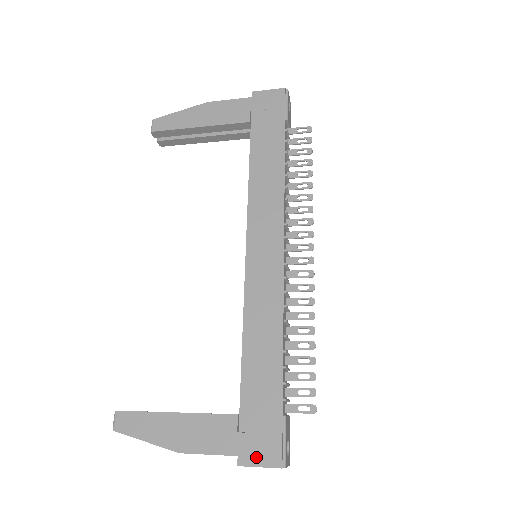
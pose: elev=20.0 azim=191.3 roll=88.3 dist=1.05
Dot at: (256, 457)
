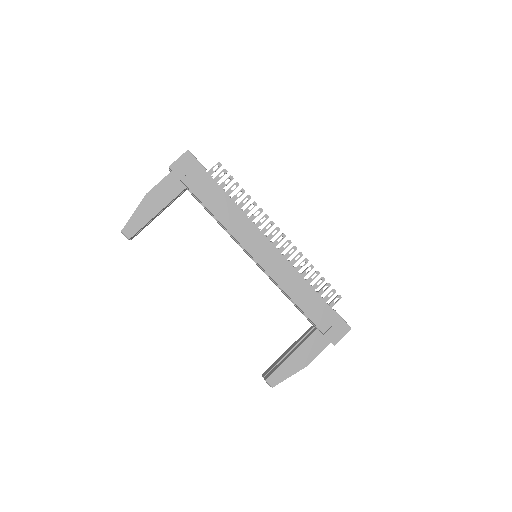
Dot at: (338, 336)
